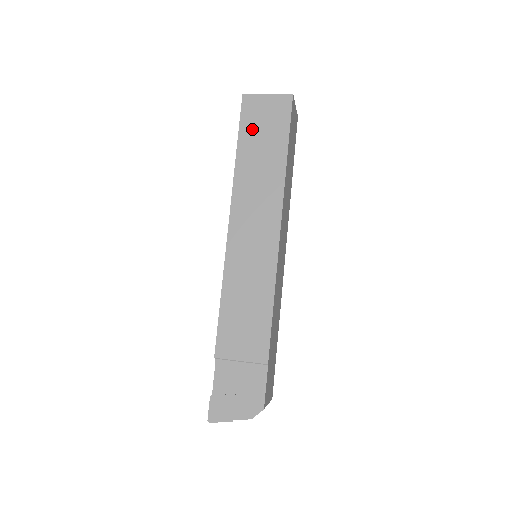
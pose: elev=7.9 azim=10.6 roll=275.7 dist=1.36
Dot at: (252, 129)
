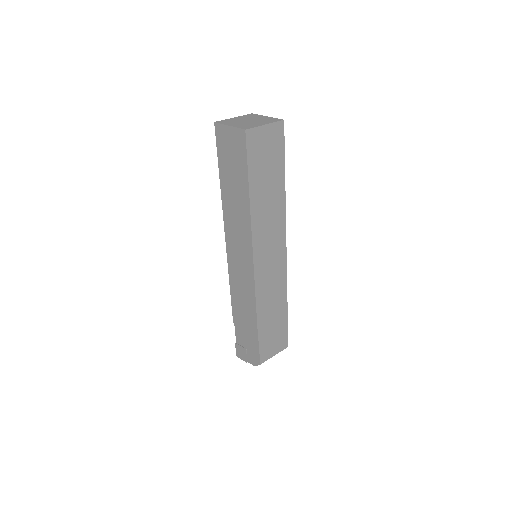
Dot at: (225, 160)
